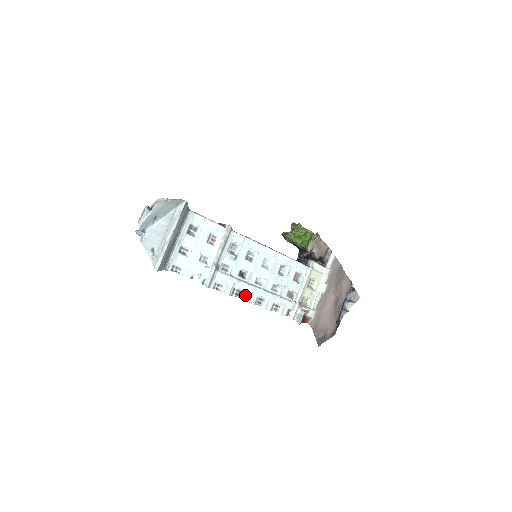
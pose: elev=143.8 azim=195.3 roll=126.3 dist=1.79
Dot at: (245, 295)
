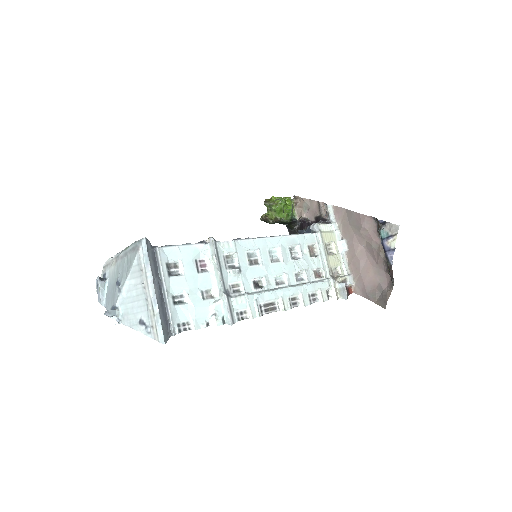
Dot at: (275, 305)
